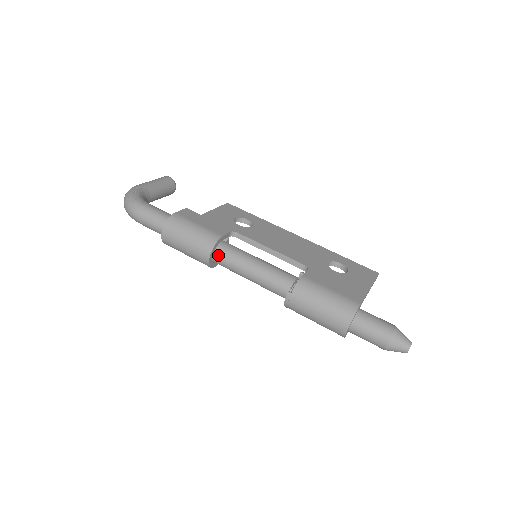
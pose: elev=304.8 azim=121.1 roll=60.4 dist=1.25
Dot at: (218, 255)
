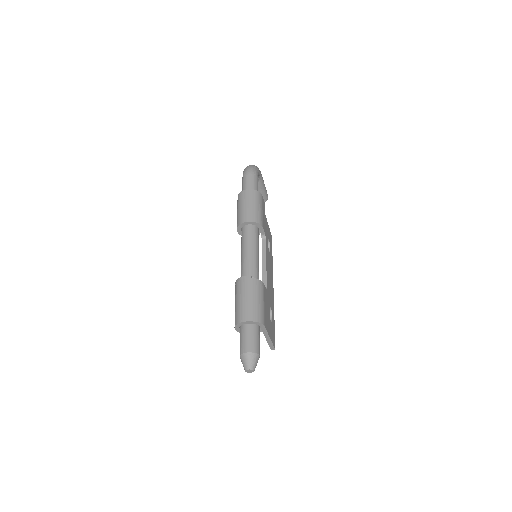
Dot at: (250, 227)
